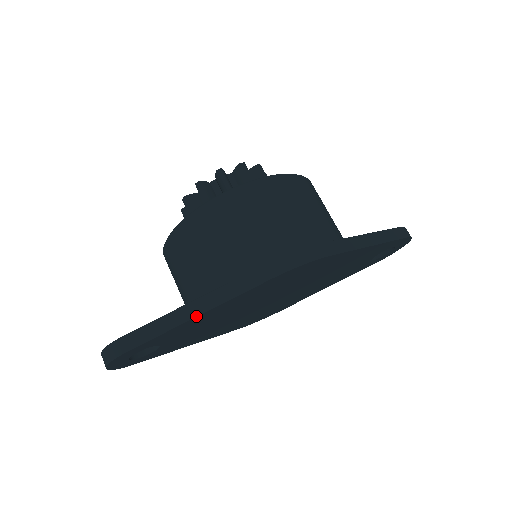
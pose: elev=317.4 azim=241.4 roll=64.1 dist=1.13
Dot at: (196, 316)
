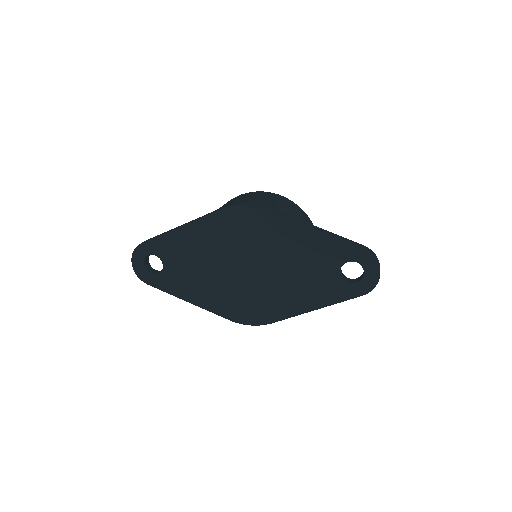
Dot at: (178, 227)
